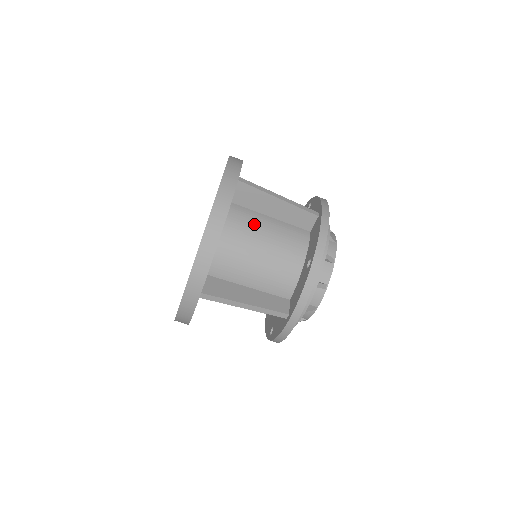
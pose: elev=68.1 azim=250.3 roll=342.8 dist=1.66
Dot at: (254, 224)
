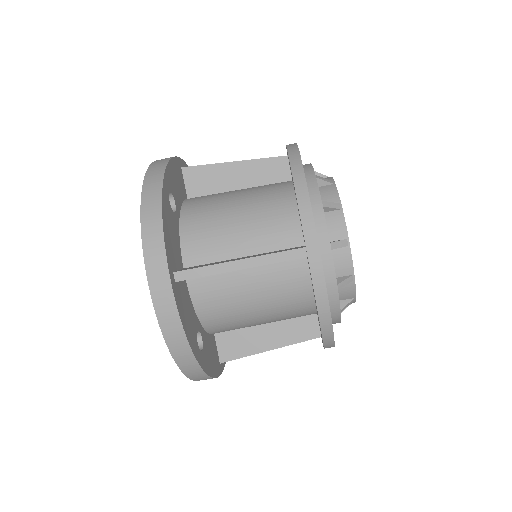
Dot at: (219, 196)
